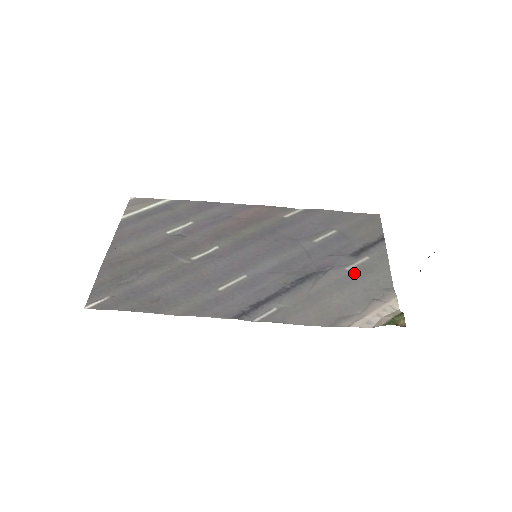
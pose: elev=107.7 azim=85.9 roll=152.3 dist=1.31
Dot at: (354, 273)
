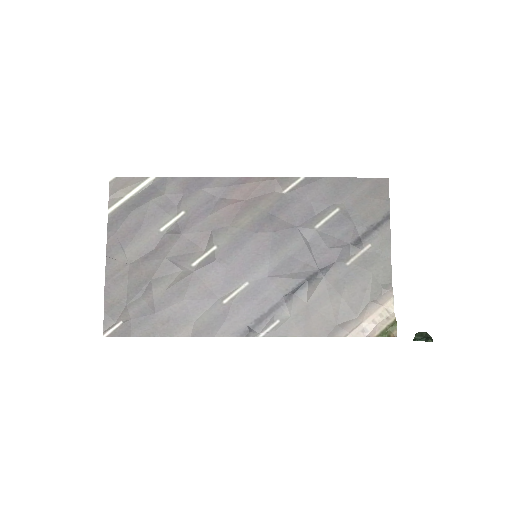
Dot at: (354, 269)
